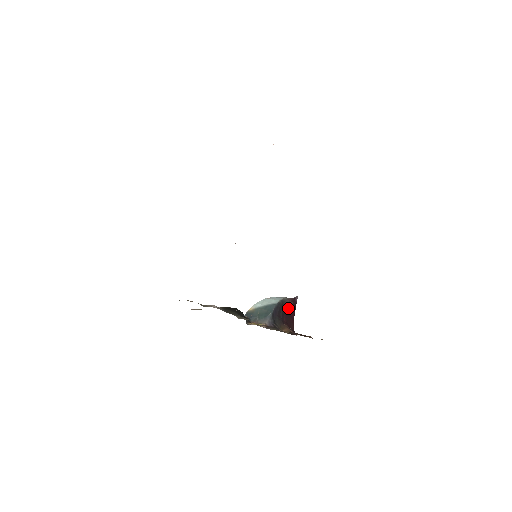
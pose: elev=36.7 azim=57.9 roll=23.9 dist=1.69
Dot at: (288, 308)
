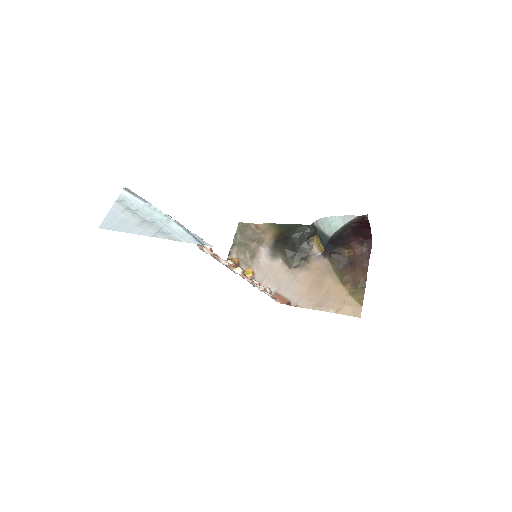
Dot at: (357, 225)
